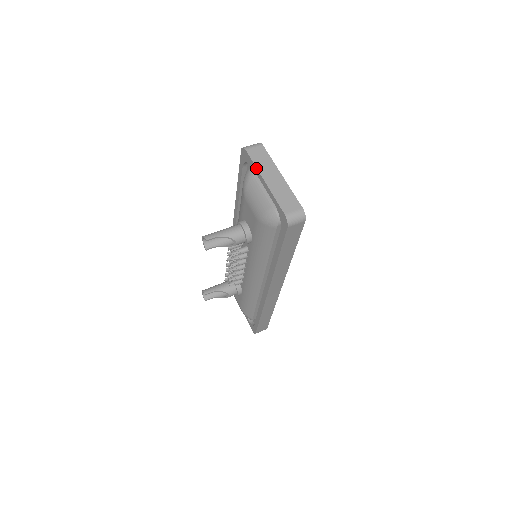
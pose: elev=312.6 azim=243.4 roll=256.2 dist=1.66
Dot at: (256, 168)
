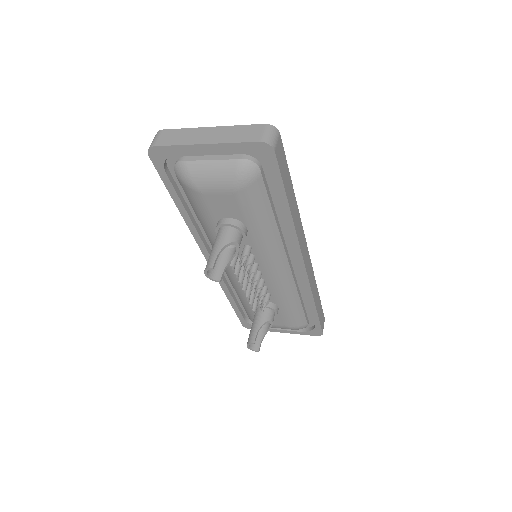
Dot at: (183, 146)
